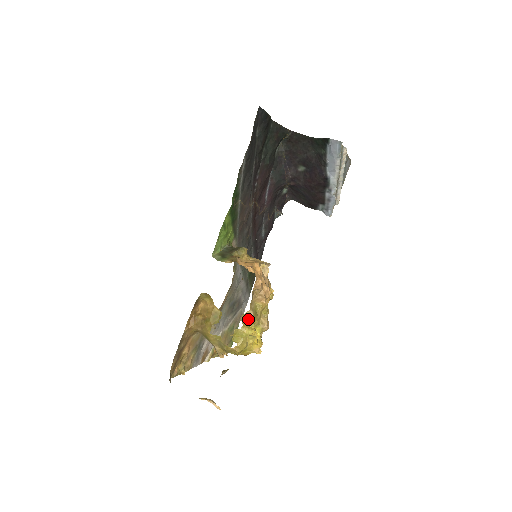
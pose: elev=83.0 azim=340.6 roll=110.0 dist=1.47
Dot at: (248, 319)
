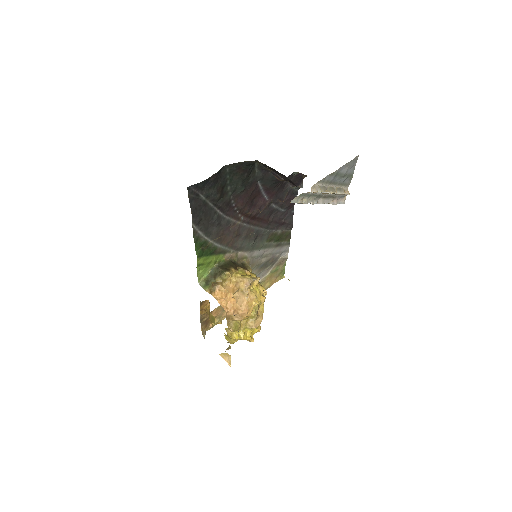
Dot at: occluded
